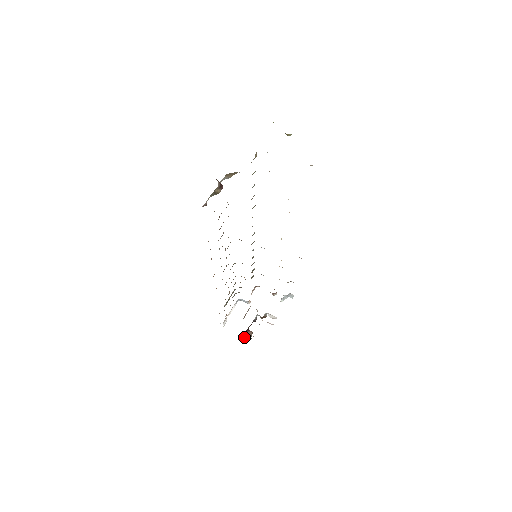
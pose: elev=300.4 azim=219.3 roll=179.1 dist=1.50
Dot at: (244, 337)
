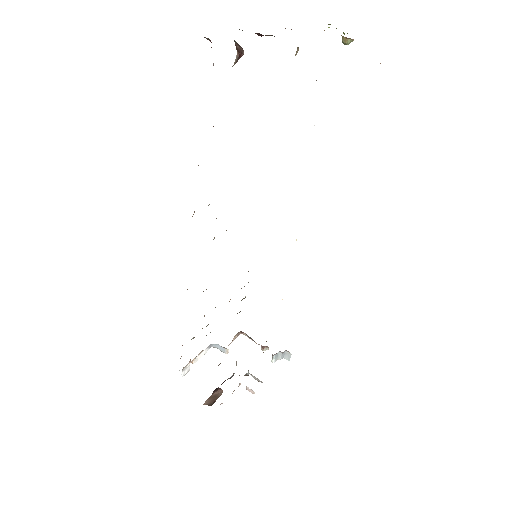
Dot at: (209, 398)
